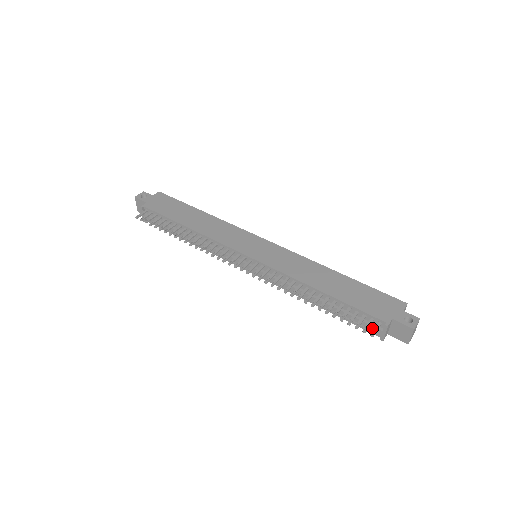
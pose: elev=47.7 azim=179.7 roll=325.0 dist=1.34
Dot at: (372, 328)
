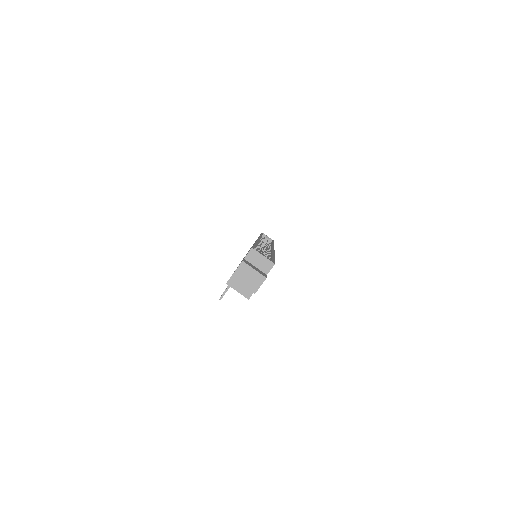
Dot at: occluded
